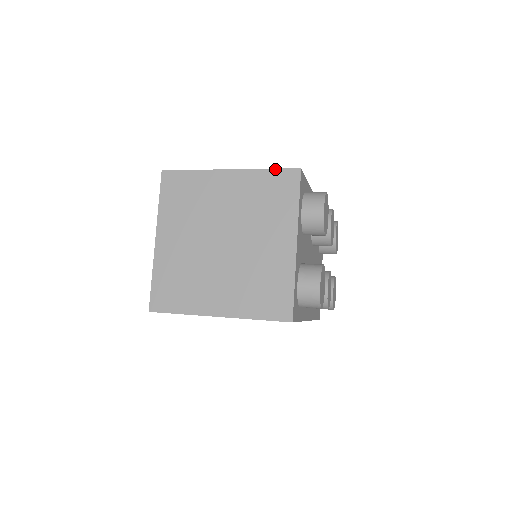
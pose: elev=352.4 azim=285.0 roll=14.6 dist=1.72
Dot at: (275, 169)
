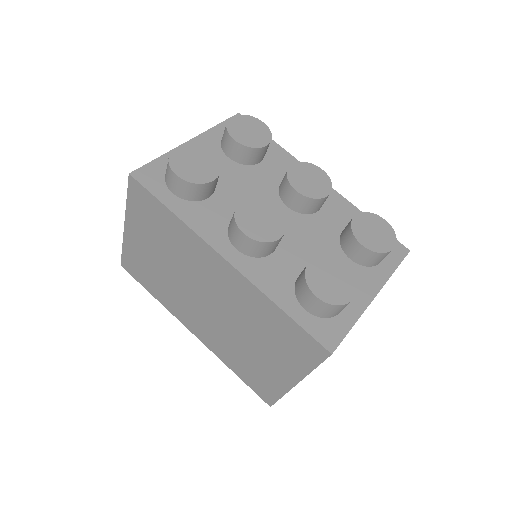
Dot at: occluded
